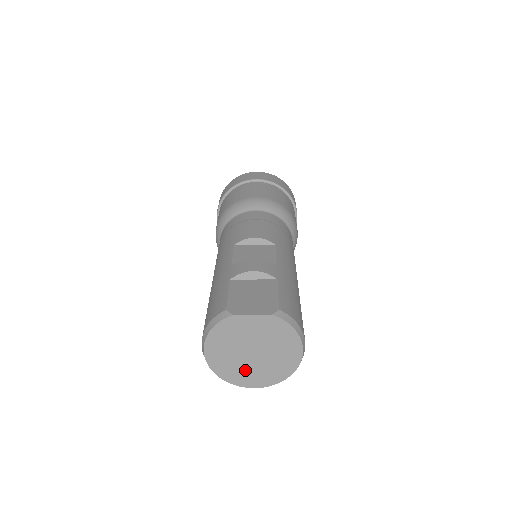
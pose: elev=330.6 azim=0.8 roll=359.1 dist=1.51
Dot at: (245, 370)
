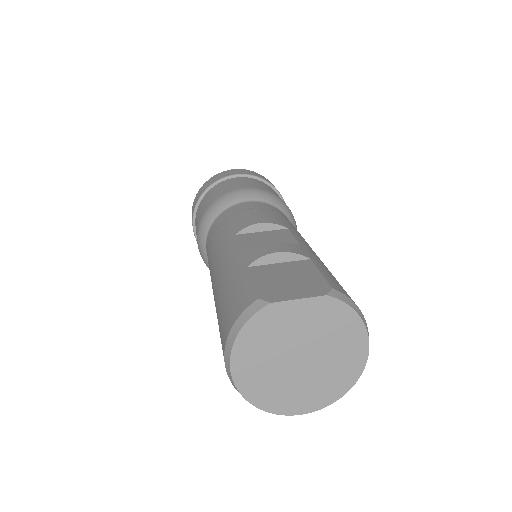
Dot at: (290, 388)
